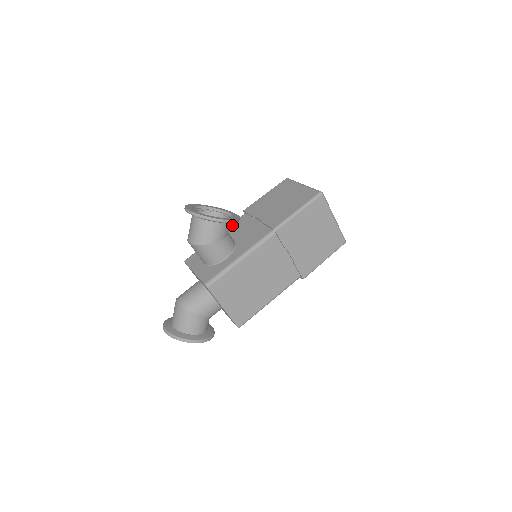
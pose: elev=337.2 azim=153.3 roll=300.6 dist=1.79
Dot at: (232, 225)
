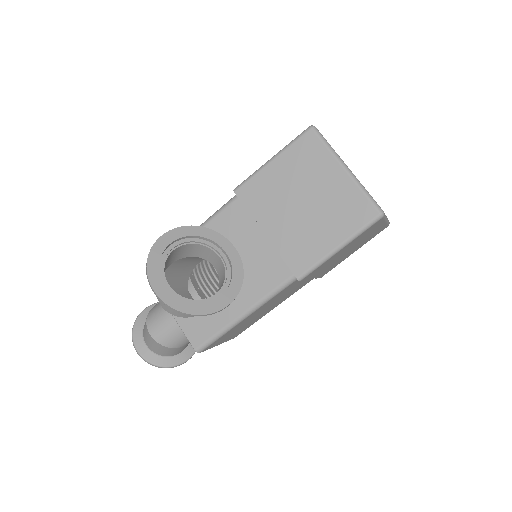
Dot at: (217, 221)
